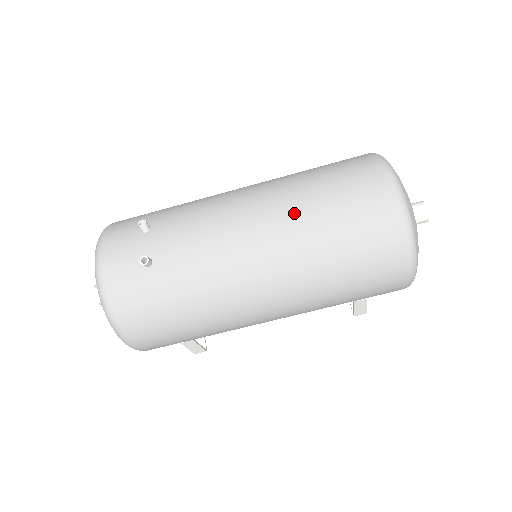
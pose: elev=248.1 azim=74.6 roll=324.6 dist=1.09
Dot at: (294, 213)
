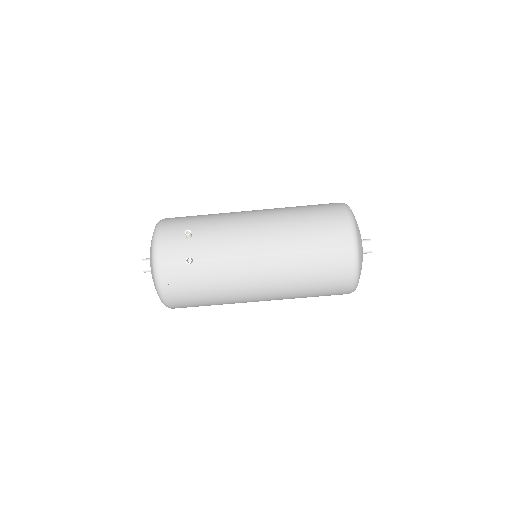
Dot at: (289, 245)
